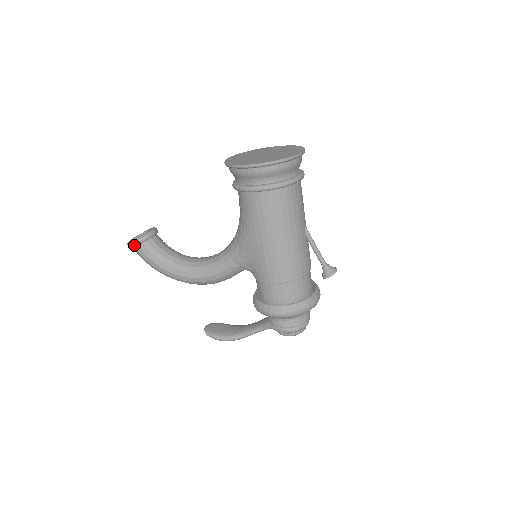
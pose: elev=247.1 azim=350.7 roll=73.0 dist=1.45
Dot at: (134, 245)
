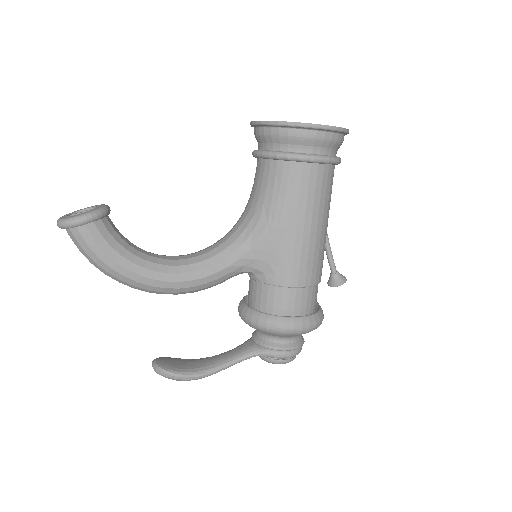
Dot at: (81, 222)
